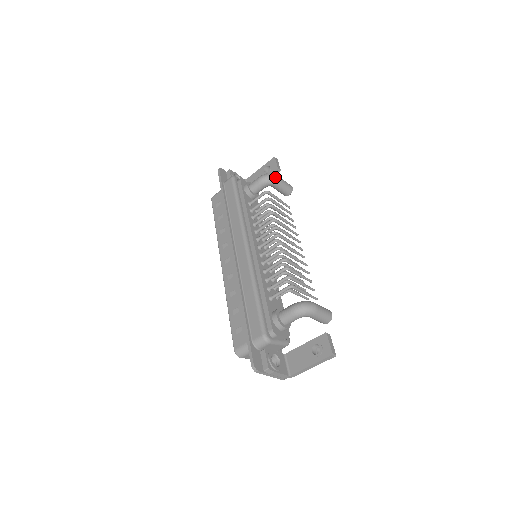
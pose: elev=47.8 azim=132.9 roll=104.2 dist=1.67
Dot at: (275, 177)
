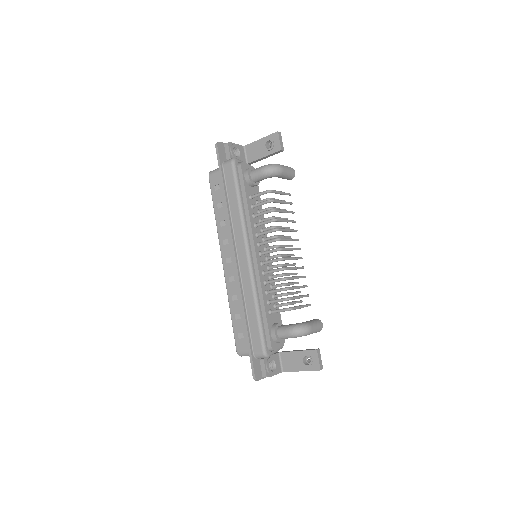
Dot at: (279, 170)
